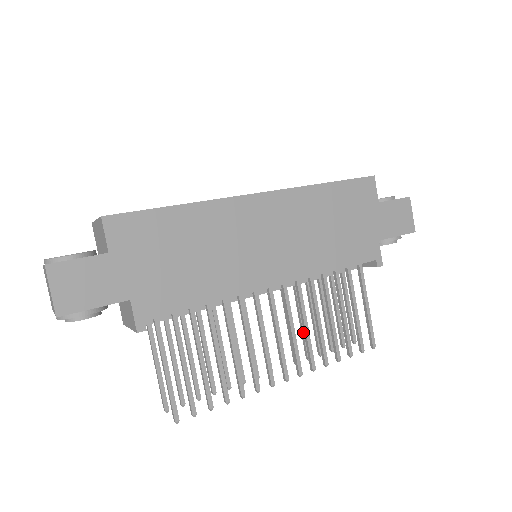
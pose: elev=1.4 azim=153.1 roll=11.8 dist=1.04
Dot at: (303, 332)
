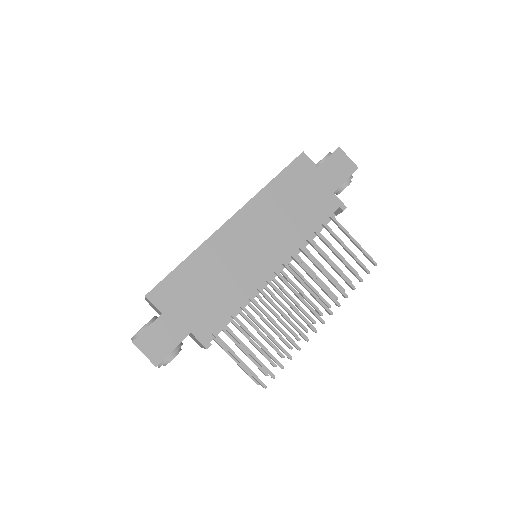
Dot at: occluded
